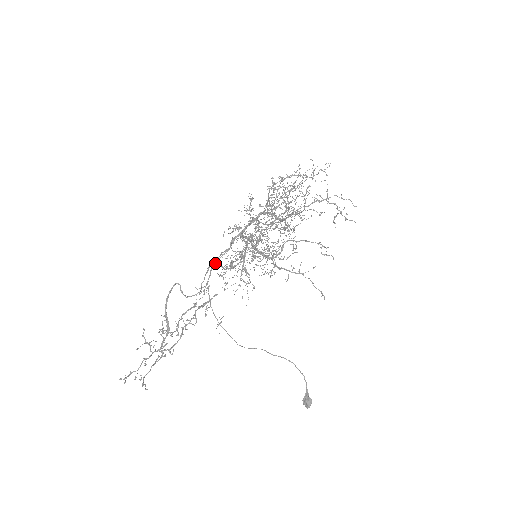
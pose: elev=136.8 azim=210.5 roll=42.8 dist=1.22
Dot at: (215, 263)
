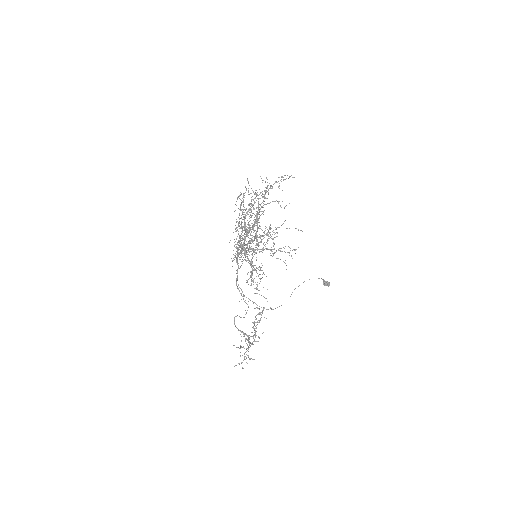
Dot at: occluded
